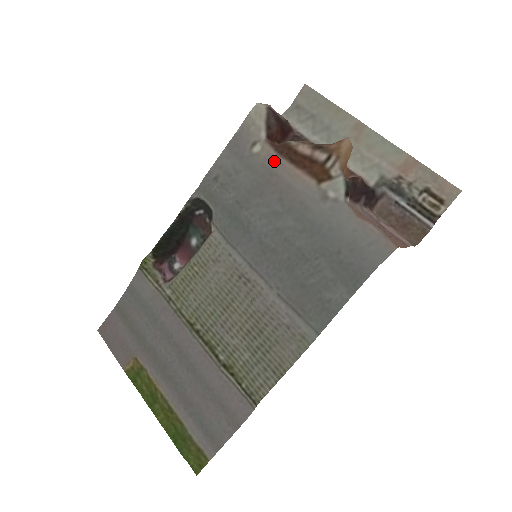
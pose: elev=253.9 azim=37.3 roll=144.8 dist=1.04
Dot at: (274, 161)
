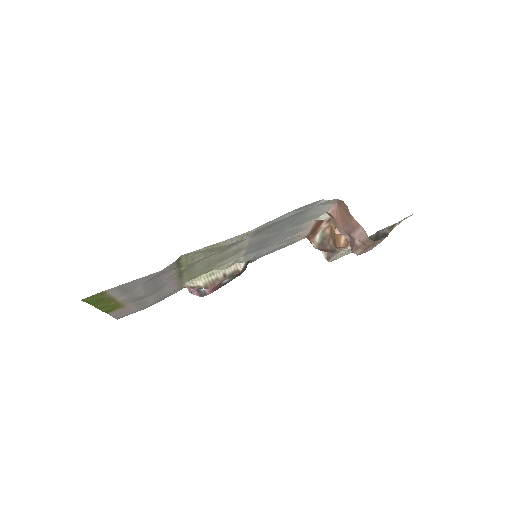
Dot at: occluded
